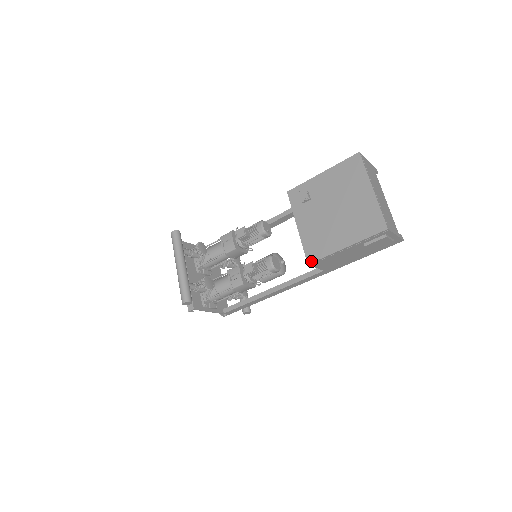
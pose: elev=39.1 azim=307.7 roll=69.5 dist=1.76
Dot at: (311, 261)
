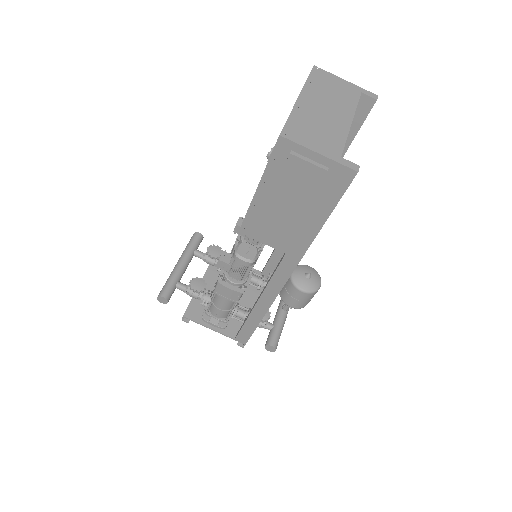
Dot at: (241, 226)
